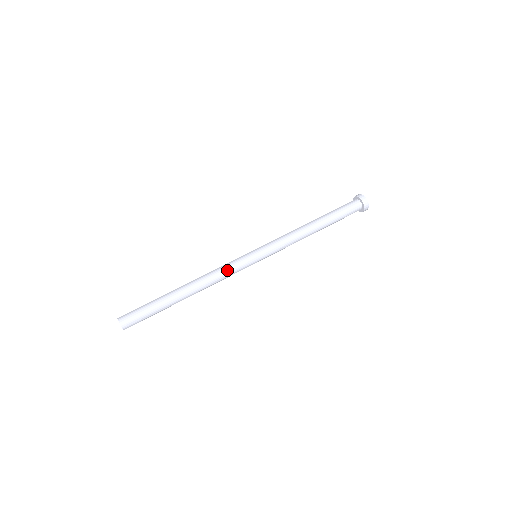
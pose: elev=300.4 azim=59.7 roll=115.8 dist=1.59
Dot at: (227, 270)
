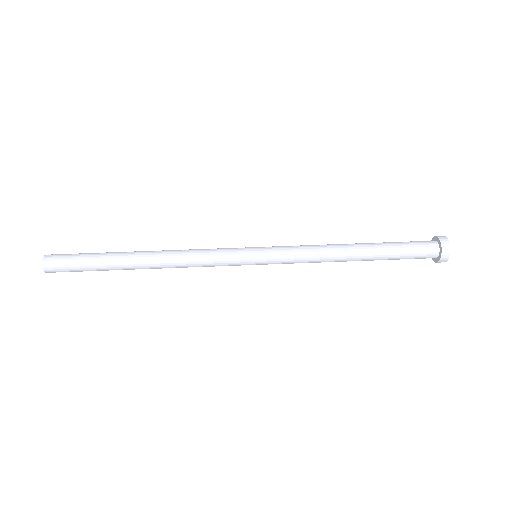
Dot at: (207, 261)
